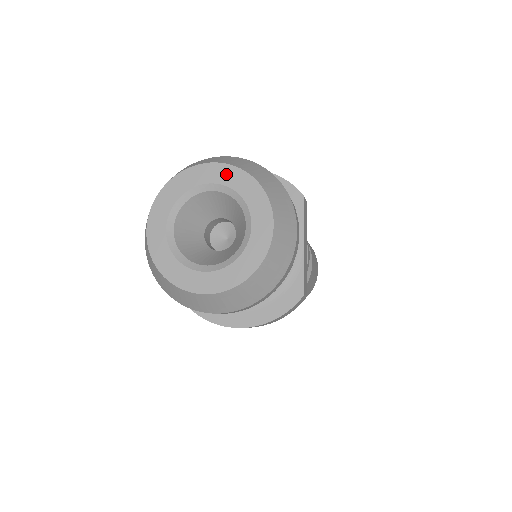
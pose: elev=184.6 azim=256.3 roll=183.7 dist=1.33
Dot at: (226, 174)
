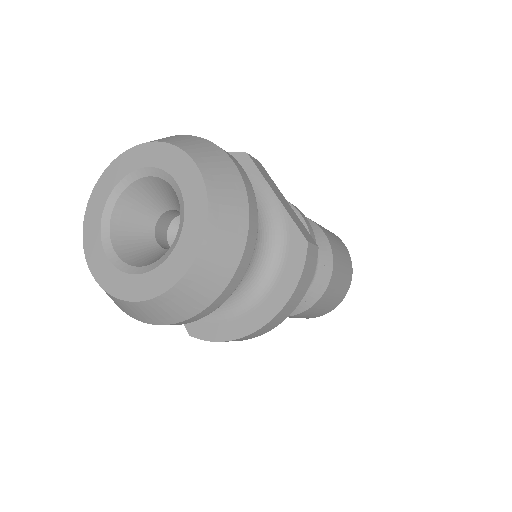
Dot at: (130, 160)
